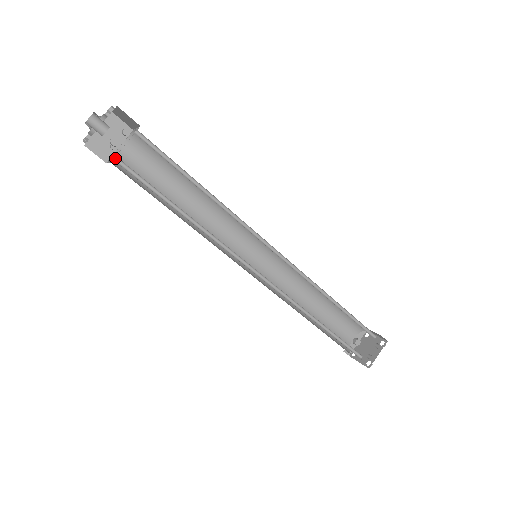
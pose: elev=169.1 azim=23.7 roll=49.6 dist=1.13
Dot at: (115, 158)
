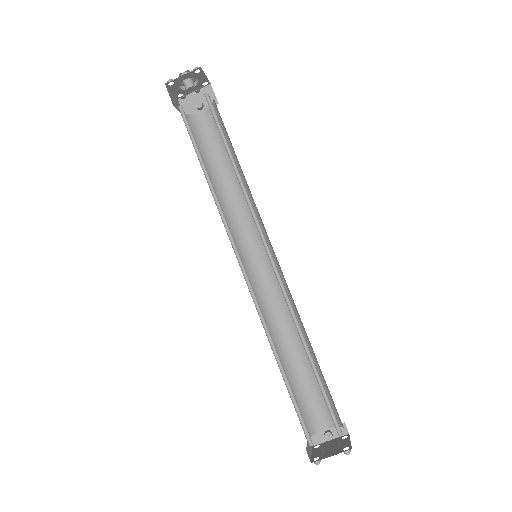
Dot at: (181, 106)
